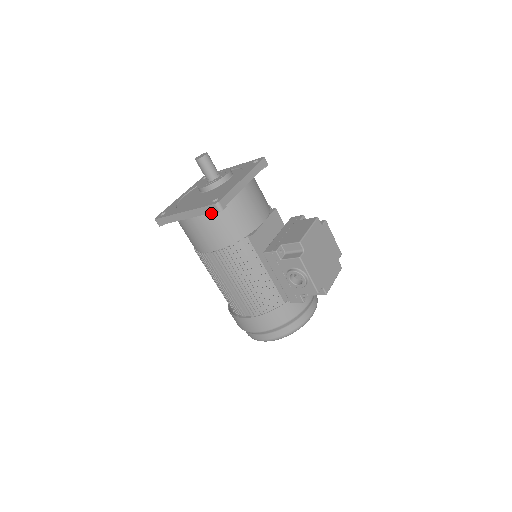
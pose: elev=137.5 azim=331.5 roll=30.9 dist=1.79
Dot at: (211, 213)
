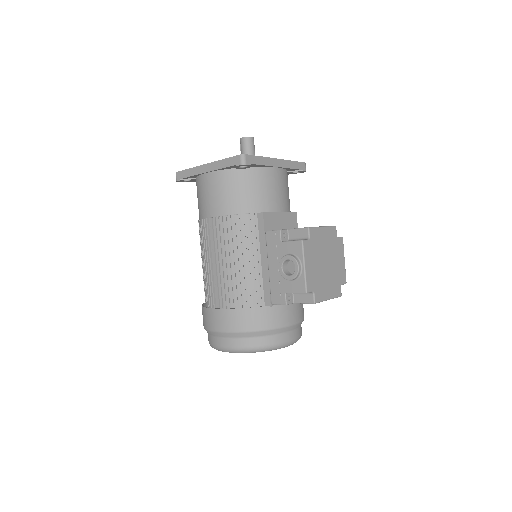
Dot at: (232, 172)
